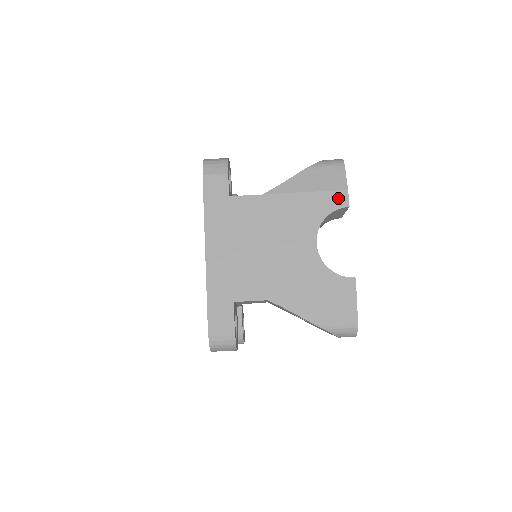
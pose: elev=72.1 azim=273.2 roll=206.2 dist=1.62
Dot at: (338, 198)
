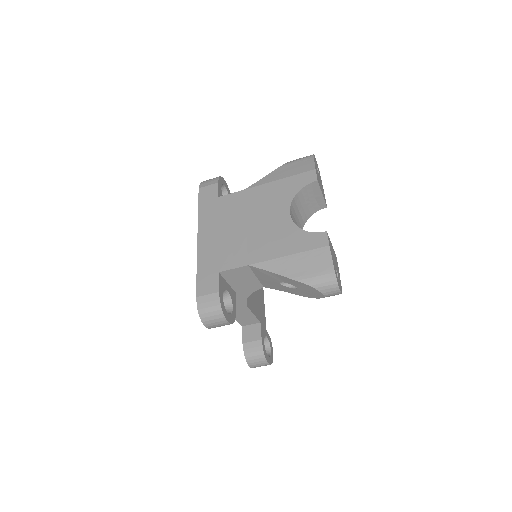
Dot at: (307, 177)
